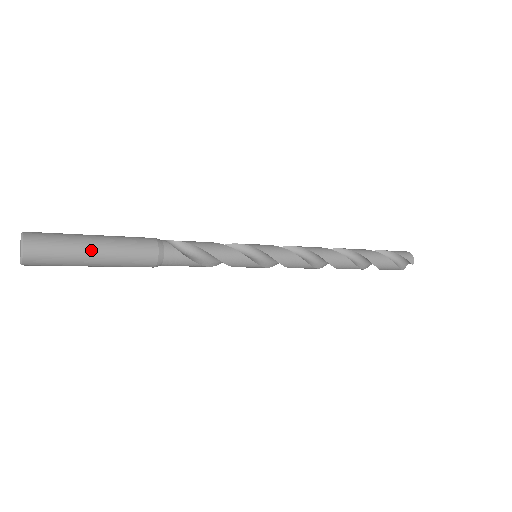
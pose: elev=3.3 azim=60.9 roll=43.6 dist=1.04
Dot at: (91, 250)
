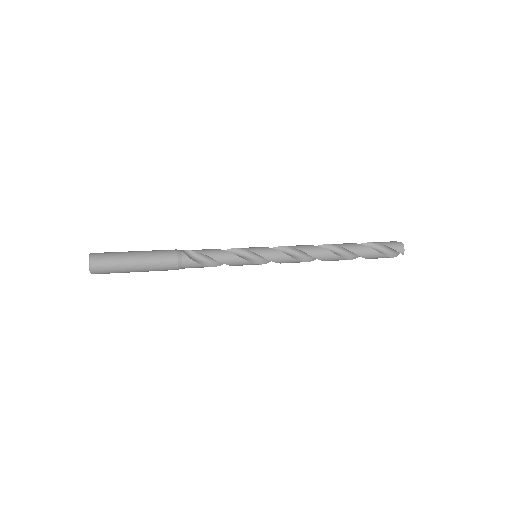
Dot at: (132, 265)
